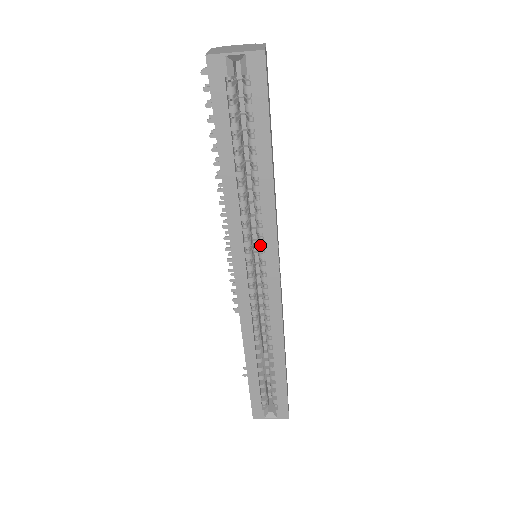
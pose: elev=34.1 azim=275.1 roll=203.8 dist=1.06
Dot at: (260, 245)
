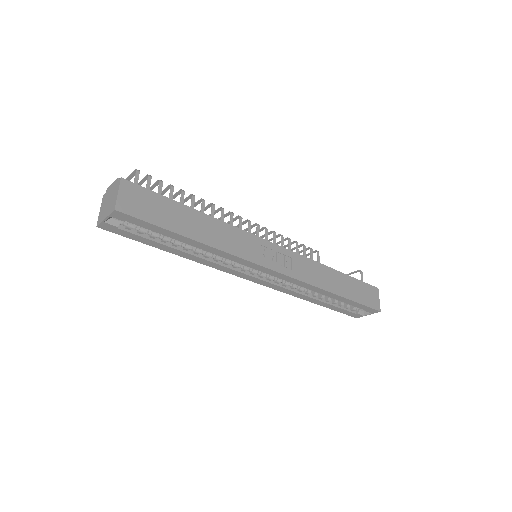
Dot at: (243, 264)
